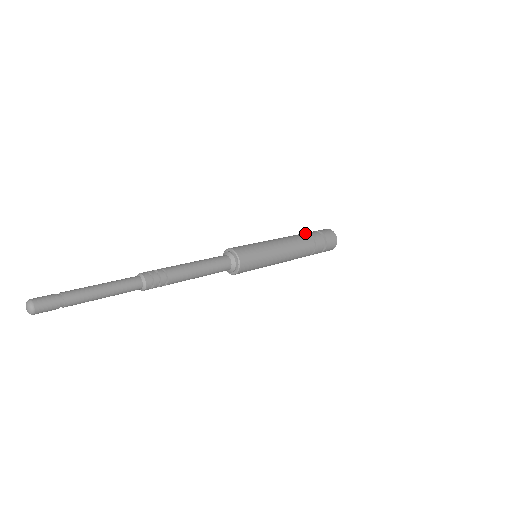
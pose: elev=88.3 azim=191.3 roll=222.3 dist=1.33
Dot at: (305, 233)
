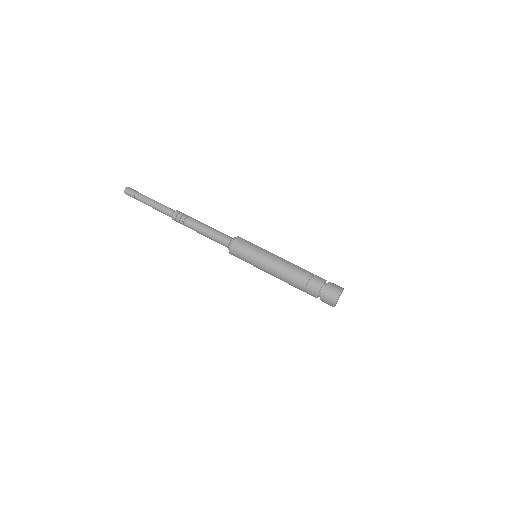
Dot at: (313, 274)
